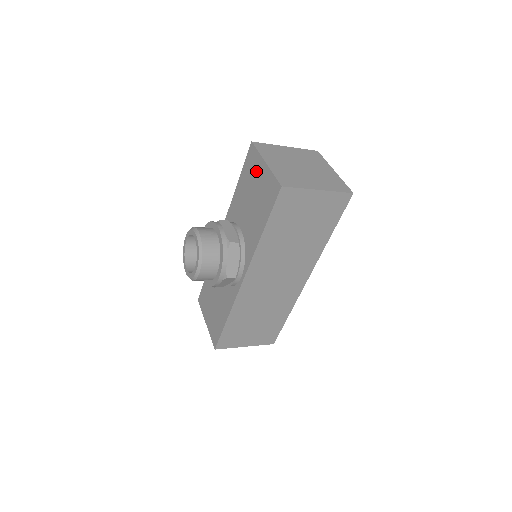
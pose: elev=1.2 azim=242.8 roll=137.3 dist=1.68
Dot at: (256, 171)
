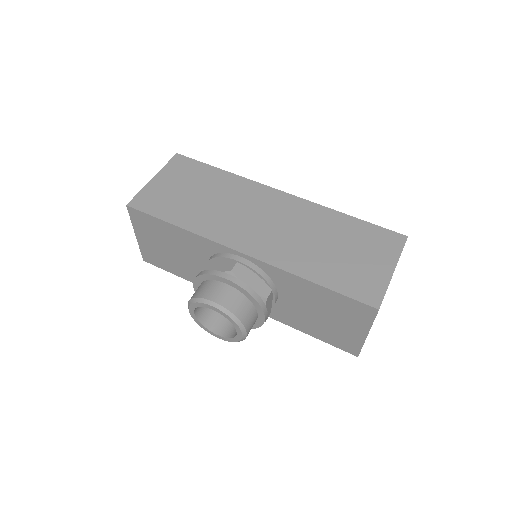
Dot at: (351, 321)
